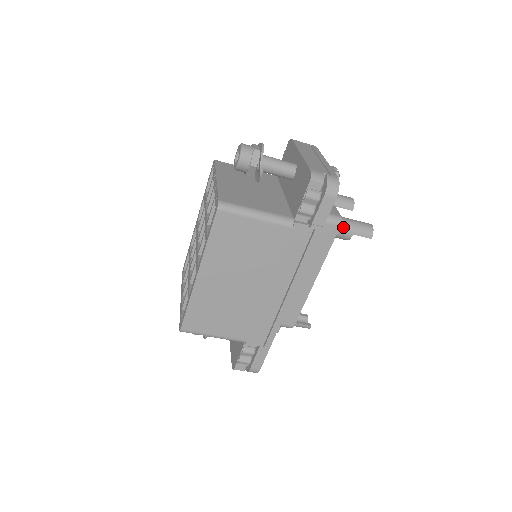
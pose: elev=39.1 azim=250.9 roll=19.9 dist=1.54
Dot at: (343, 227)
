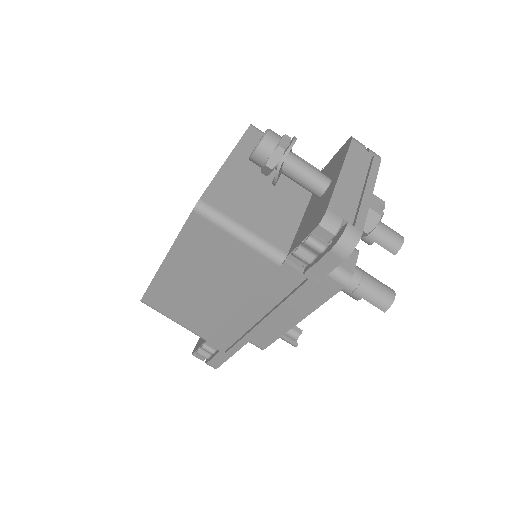
Dot at: (353, 285)
